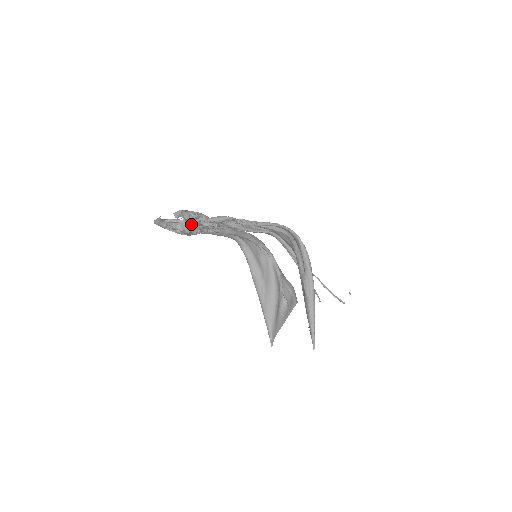
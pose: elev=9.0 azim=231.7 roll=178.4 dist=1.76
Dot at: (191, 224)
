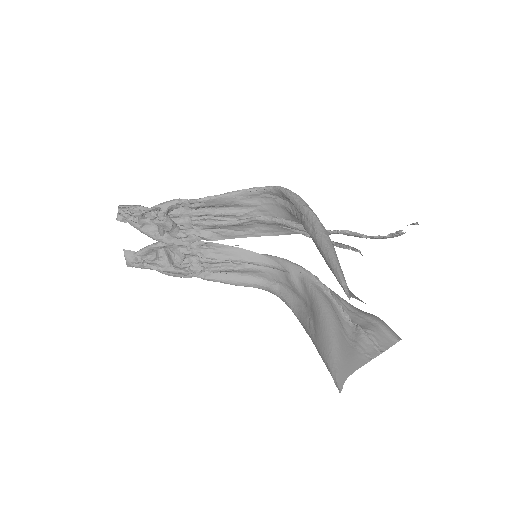
Dot at: (159, 245)
